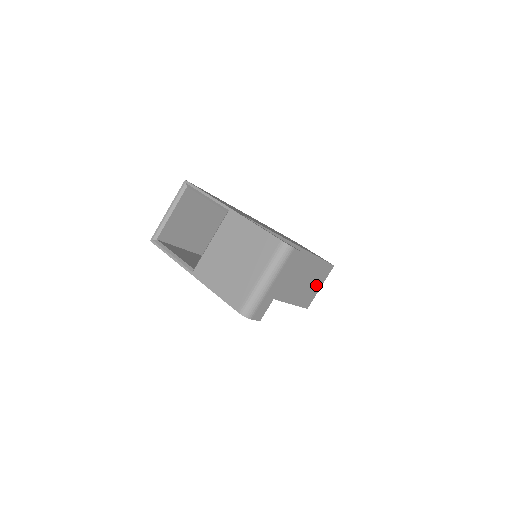
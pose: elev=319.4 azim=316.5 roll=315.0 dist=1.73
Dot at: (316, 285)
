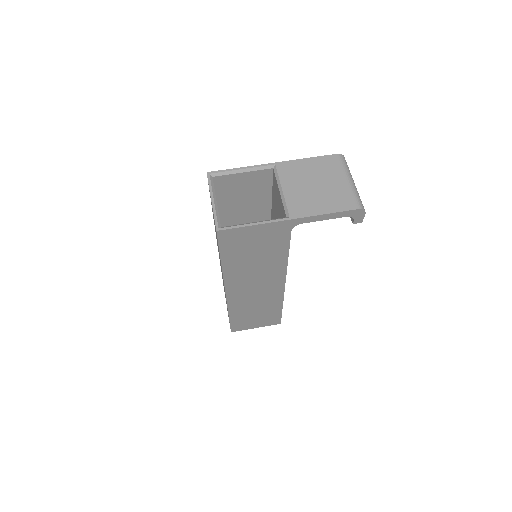
Dot at: occluded
